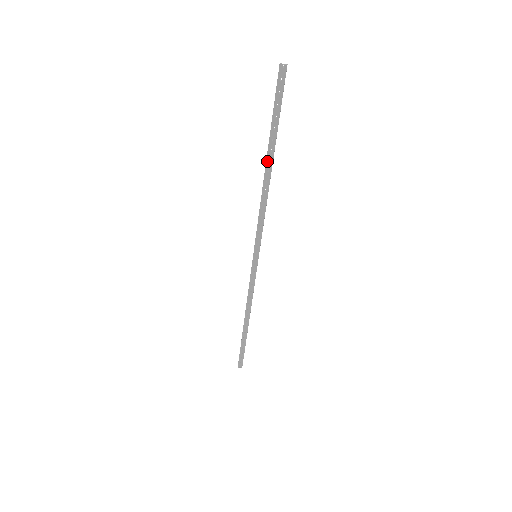
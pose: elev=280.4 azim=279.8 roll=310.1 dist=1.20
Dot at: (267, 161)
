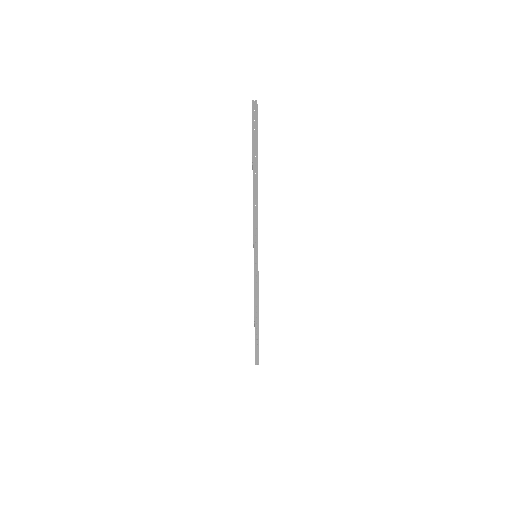
Dot at: (253, 175)
